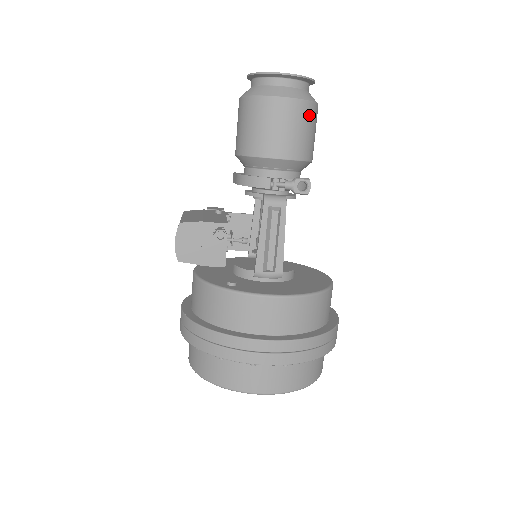
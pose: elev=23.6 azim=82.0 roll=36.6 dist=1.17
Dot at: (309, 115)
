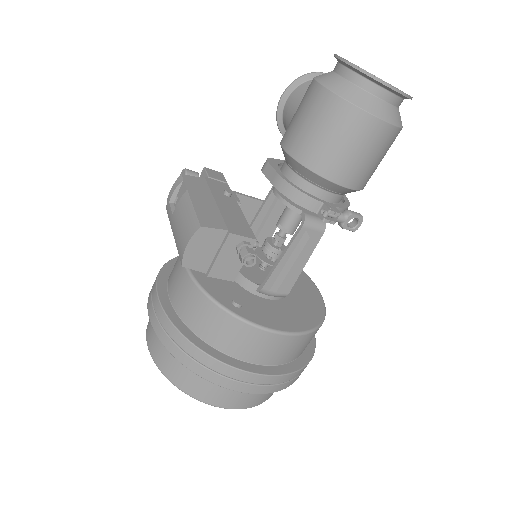
Dot at: (392, 142)
